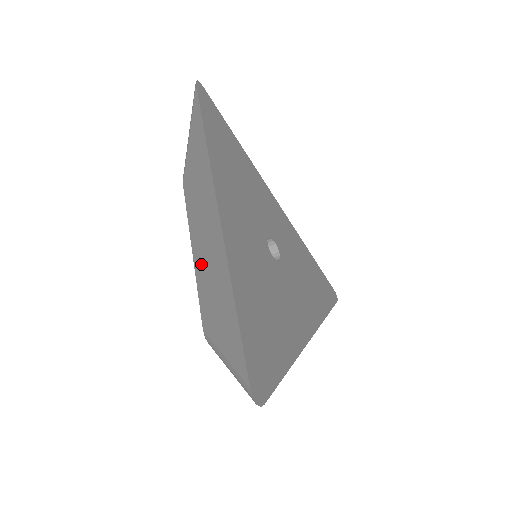
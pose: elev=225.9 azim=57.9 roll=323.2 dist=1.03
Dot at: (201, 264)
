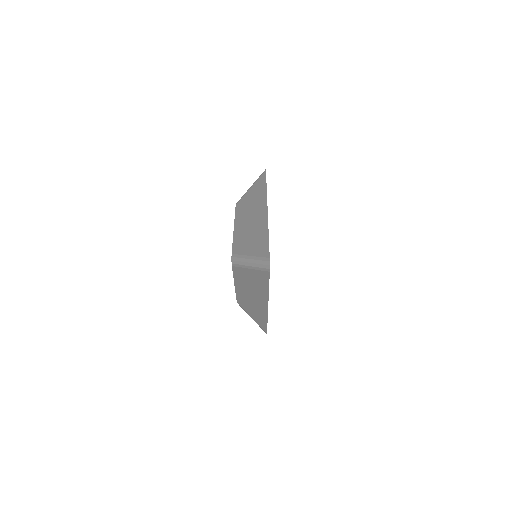
Dot at: (242, 230)
